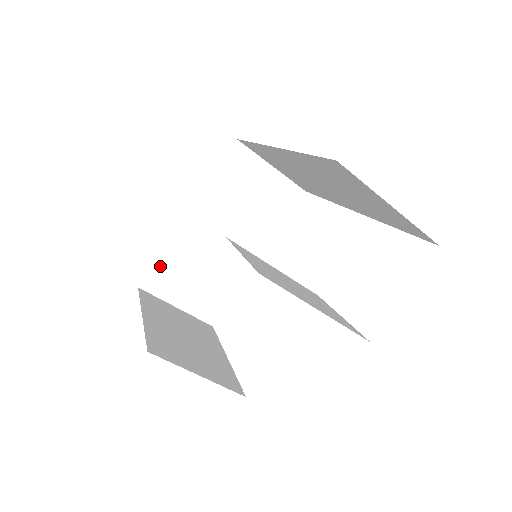
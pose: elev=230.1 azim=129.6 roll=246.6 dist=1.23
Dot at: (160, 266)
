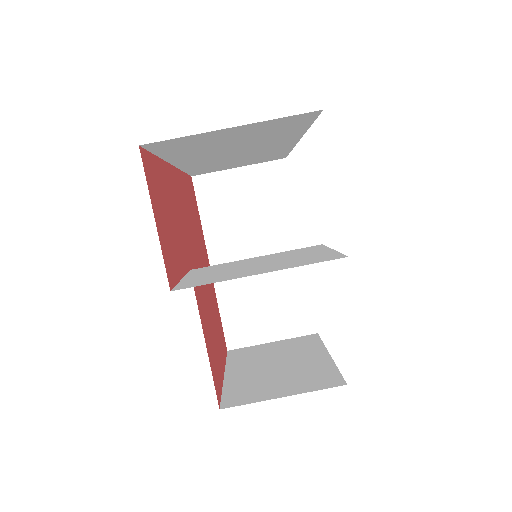
Dot at: (228, 321)
